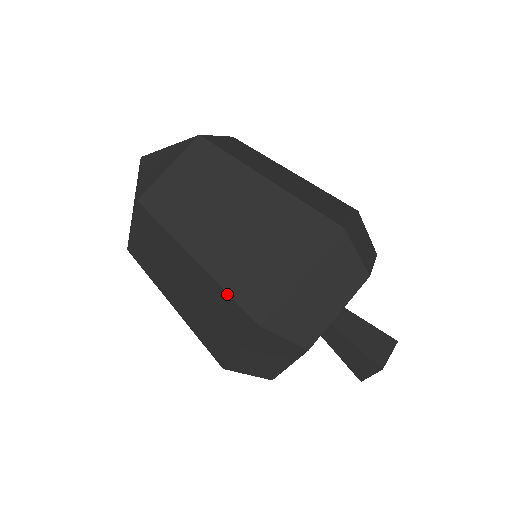
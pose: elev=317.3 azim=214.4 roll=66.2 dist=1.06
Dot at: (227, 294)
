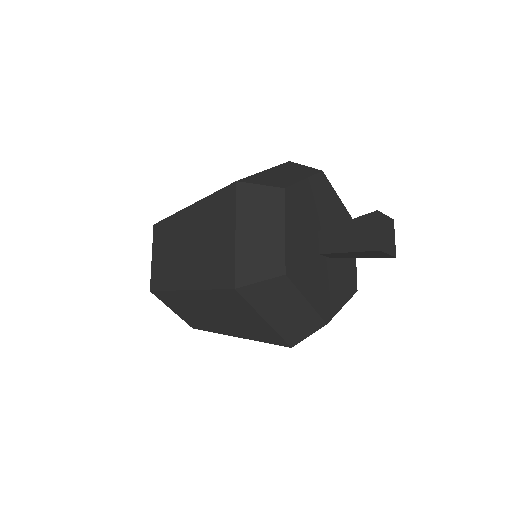
Dot at: (212, 194)
